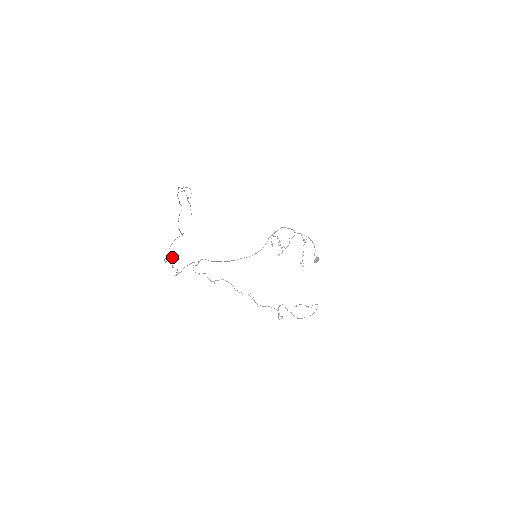
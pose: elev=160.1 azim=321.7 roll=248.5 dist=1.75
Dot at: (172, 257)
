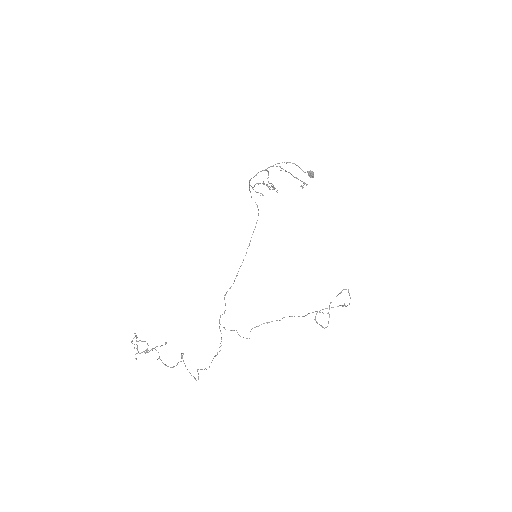
Dot at: (198, 373)
